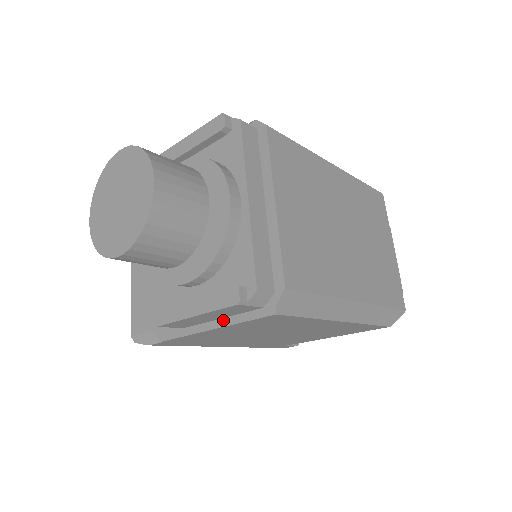
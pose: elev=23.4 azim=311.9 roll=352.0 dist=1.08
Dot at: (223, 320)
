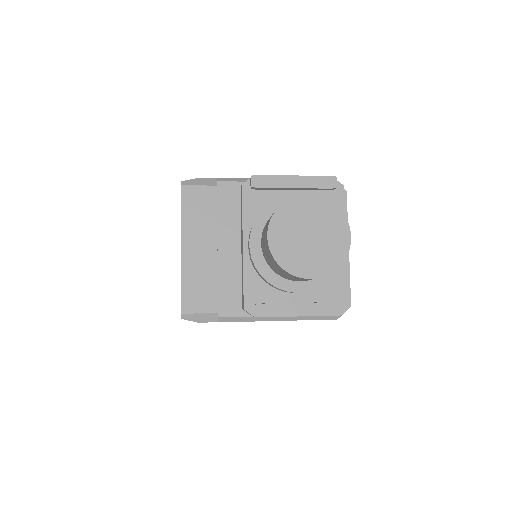
Dot at: (295, 317)
